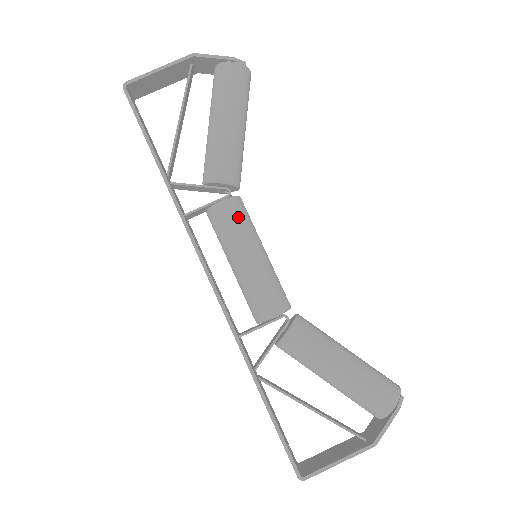
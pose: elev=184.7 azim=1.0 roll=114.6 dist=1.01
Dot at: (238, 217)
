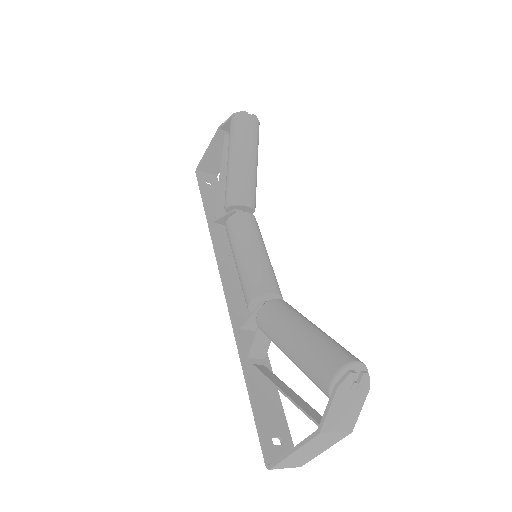
Dot at: (235, 228)
